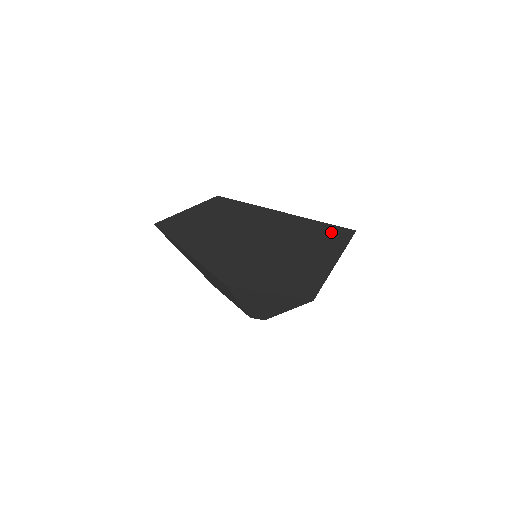
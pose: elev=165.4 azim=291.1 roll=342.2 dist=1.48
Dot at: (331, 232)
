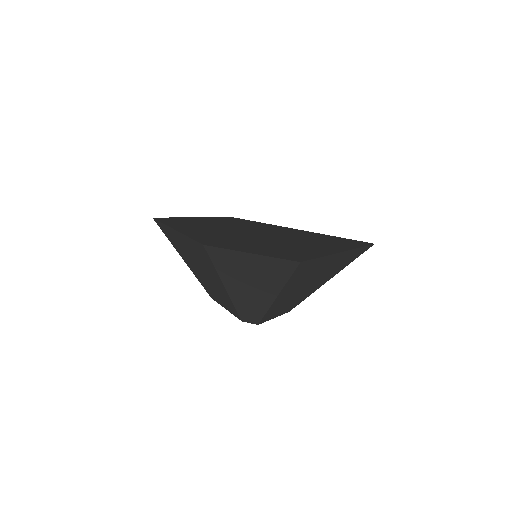
Dot at: (344, 241)
